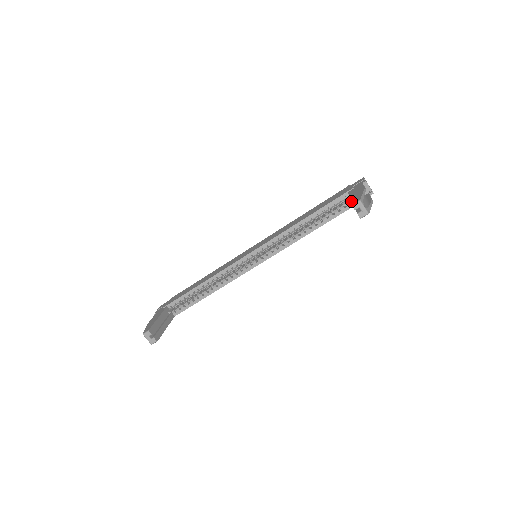
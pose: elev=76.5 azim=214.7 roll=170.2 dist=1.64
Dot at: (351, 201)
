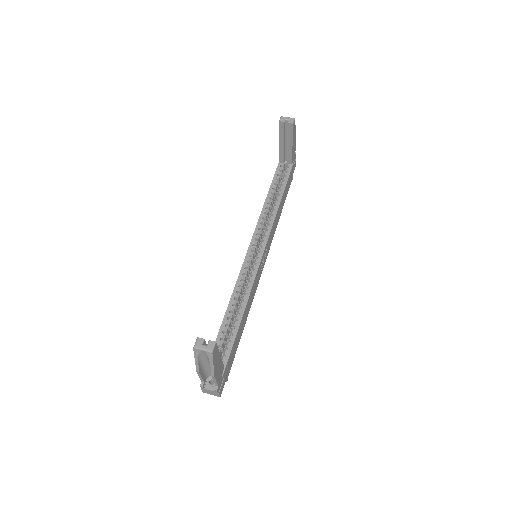
Dot at: occluded
